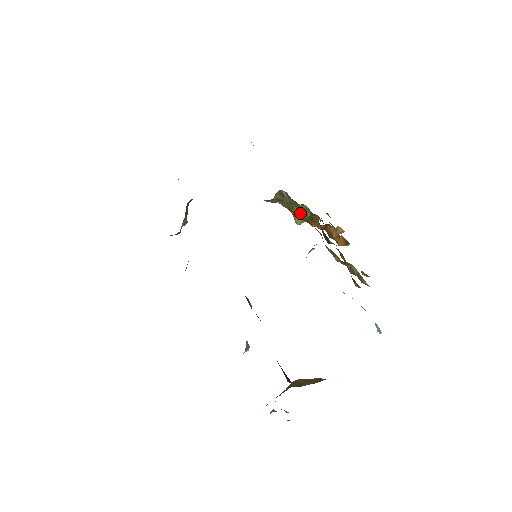
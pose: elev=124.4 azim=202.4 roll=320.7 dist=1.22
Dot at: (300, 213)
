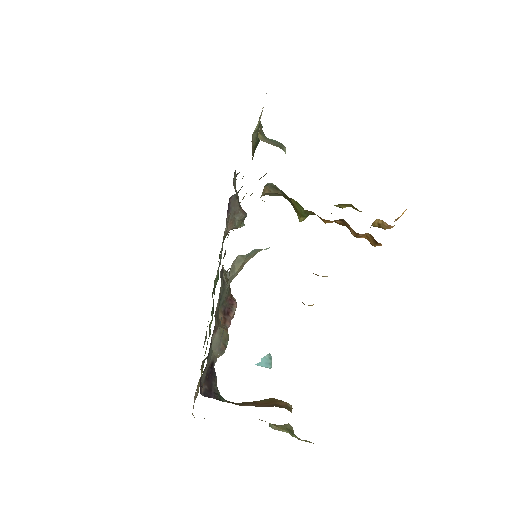
Dot at: (295, 208)
